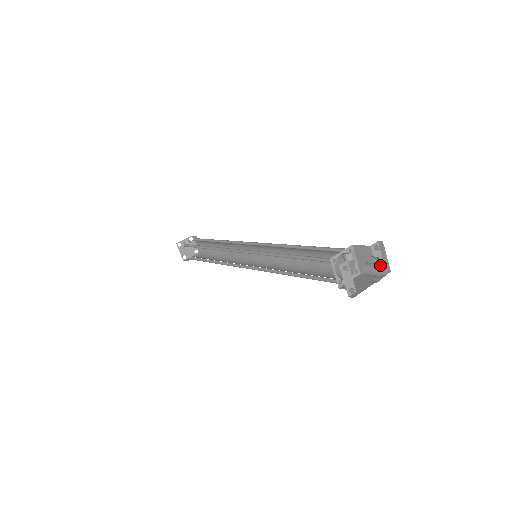
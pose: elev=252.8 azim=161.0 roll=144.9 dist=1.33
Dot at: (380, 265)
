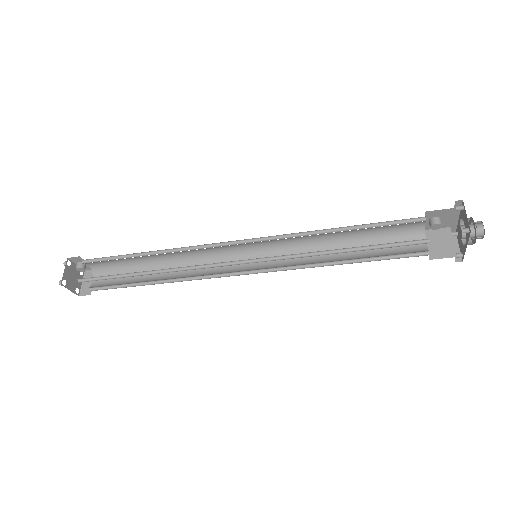
Dot at: occluded
